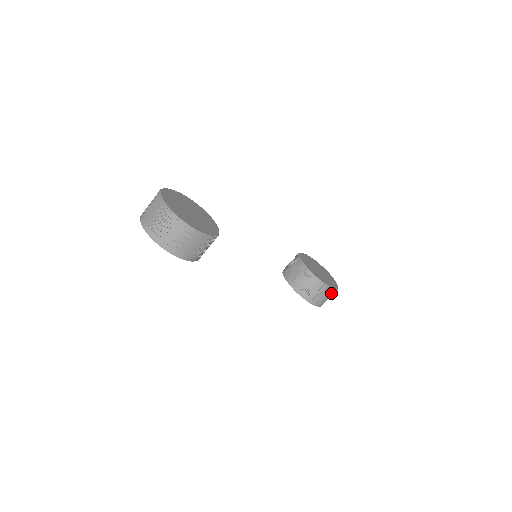
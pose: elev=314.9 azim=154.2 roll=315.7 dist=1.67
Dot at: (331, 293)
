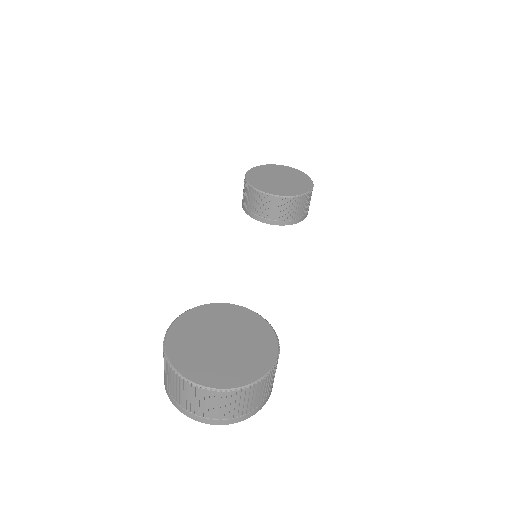
Dot at: occluded
